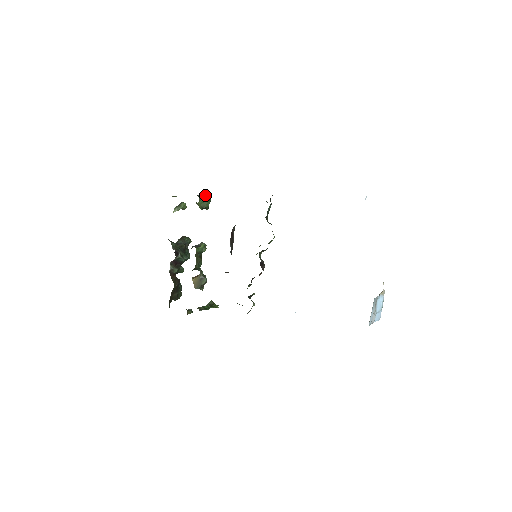
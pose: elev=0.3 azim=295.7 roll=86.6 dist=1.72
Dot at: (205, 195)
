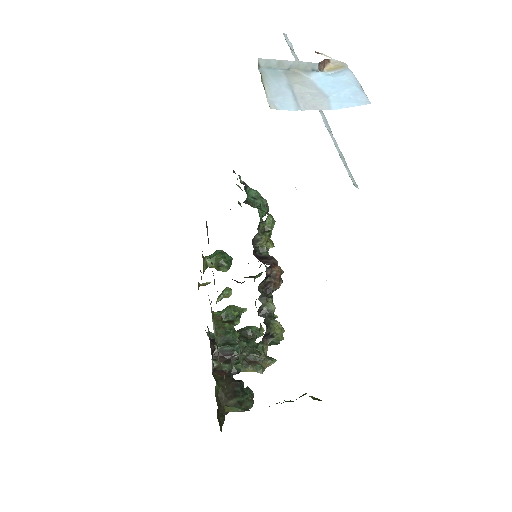
Dot at: (215, 252)
